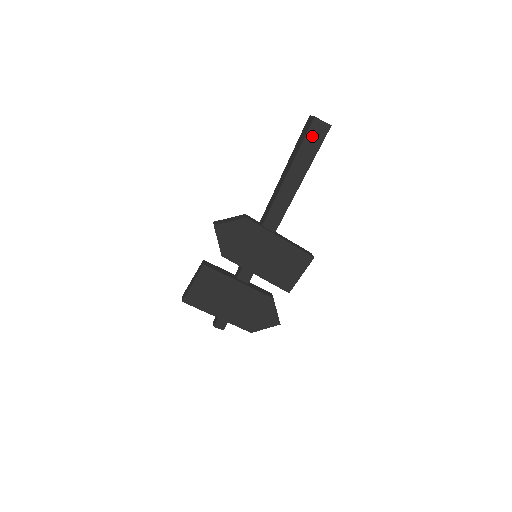
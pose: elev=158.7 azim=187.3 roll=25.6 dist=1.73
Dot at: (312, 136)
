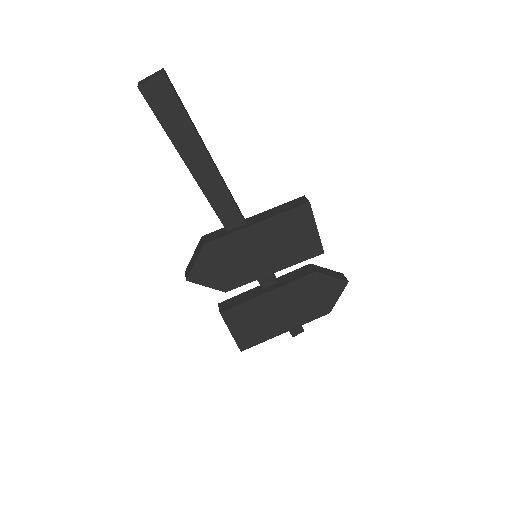
Dot at: (161, 107)
